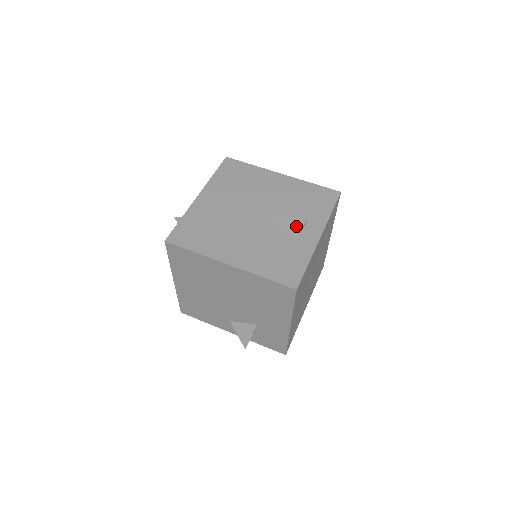
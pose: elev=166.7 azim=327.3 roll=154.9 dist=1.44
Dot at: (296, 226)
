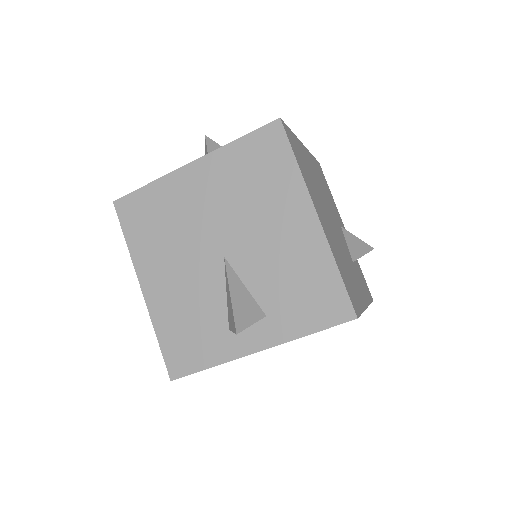
Dot at: (231, 321)
